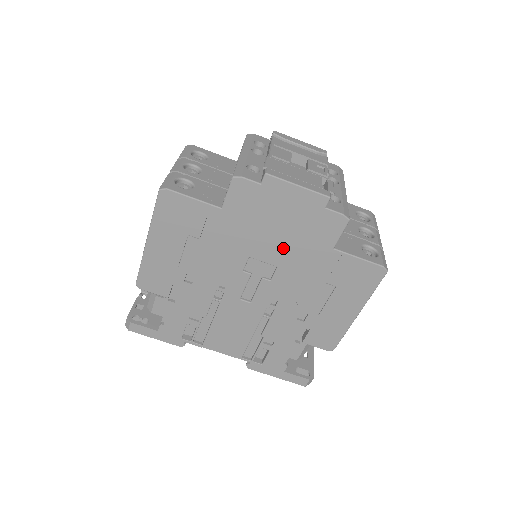
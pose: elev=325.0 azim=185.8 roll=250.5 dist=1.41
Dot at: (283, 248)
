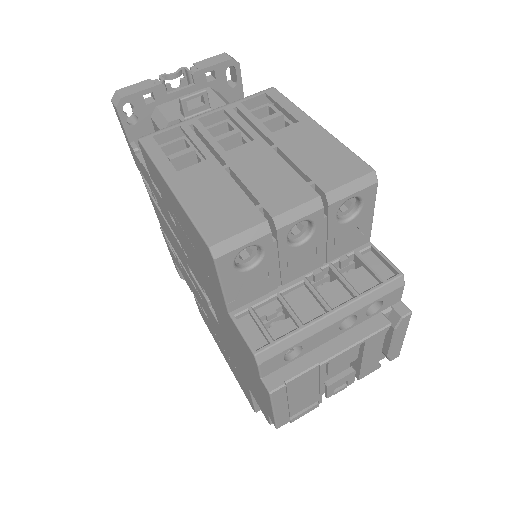
Dot at: (231, 345)
